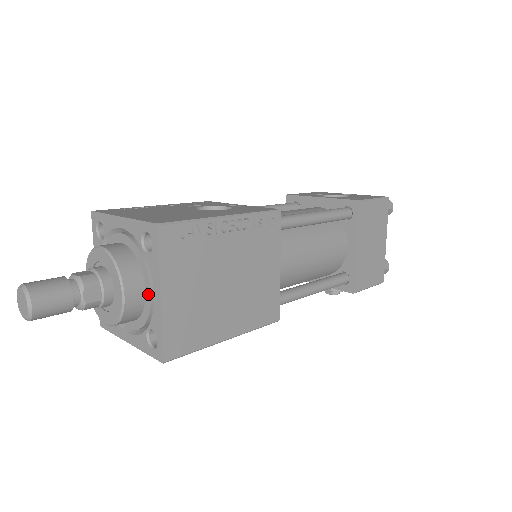
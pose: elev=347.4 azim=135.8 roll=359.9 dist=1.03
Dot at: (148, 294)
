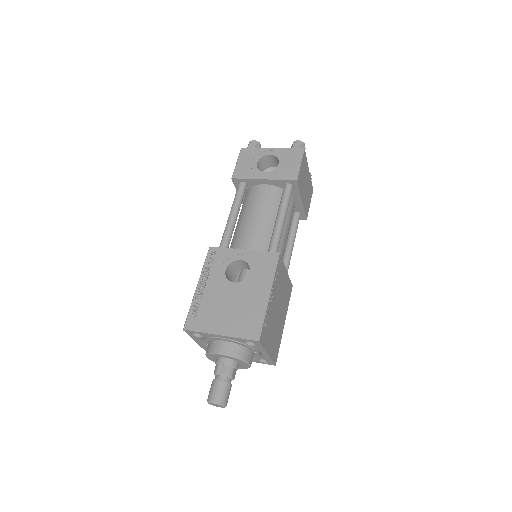
Dot at: (255, 352)
